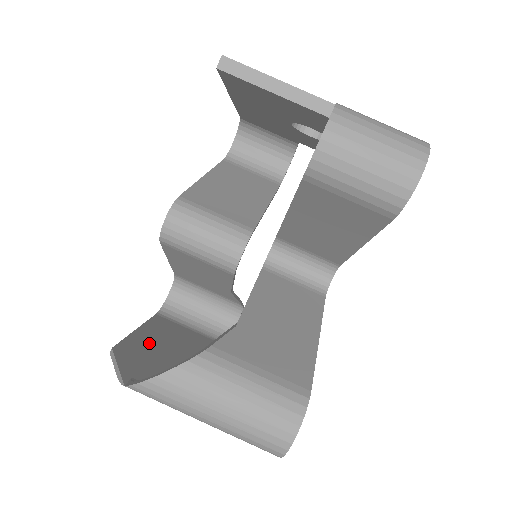
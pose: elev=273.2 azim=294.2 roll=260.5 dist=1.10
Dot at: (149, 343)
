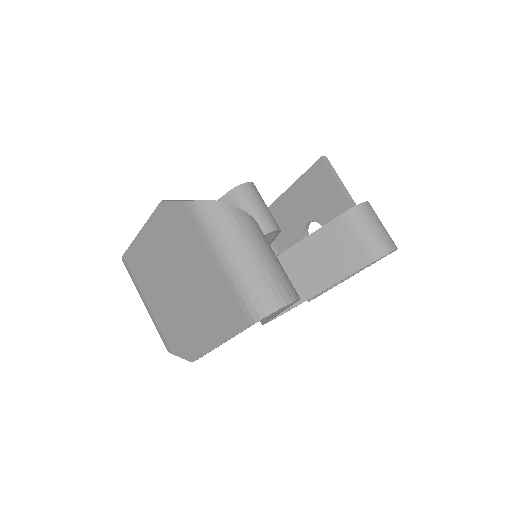
Dot at: occluded
